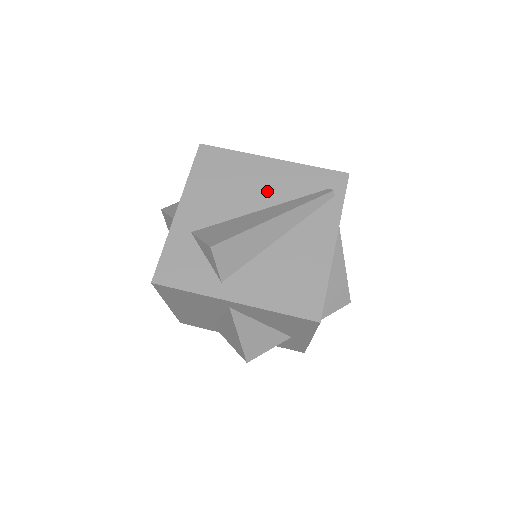
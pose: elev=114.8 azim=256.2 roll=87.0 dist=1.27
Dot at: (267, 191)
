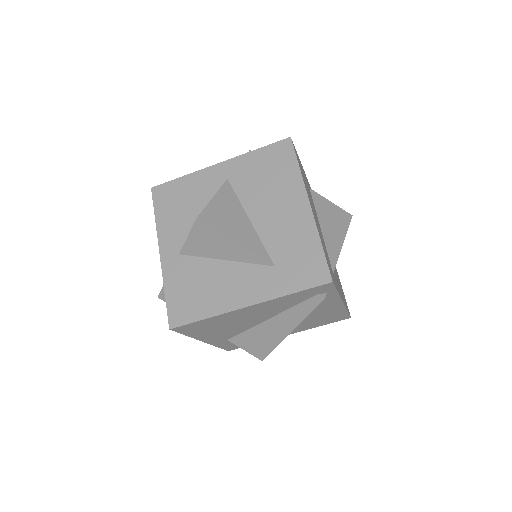
Dot at: (263, 315)
